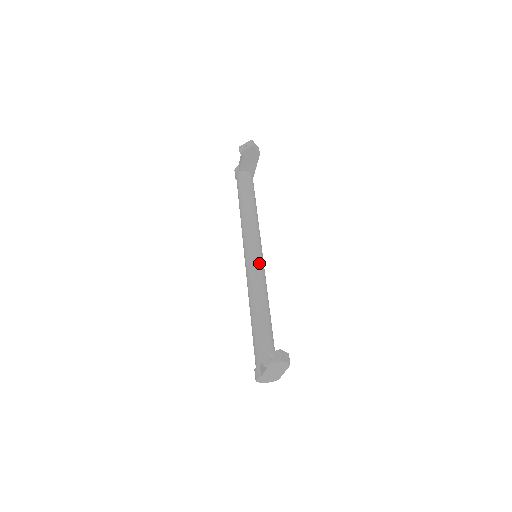
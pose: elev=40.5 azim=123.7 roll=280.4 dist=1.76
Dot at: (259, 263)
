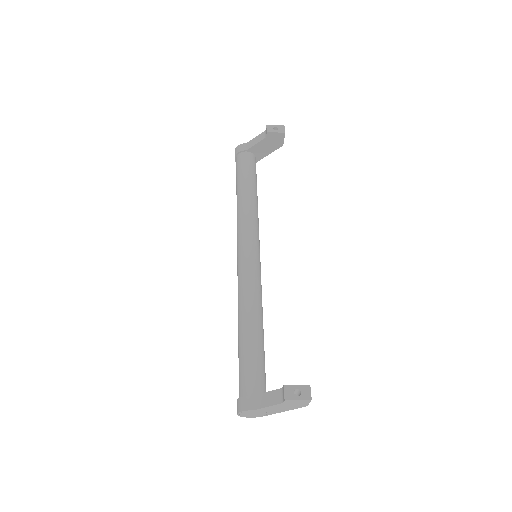
Dot at: (260, 266)
